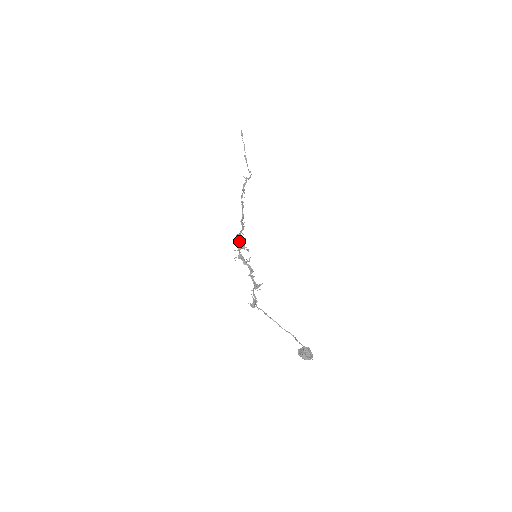
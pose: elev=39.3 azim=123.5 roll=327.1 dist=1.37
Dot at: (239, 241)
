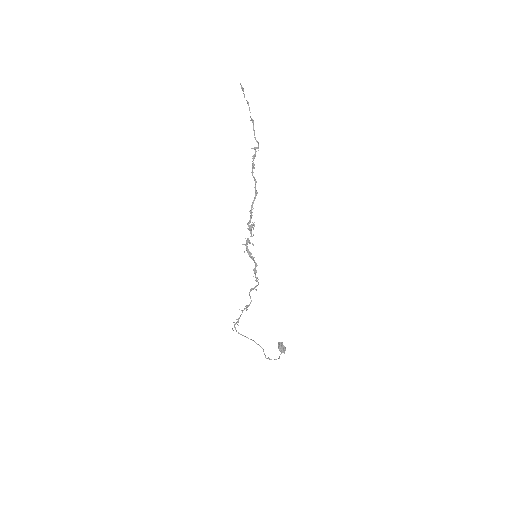
Dot at: (250, 229)
